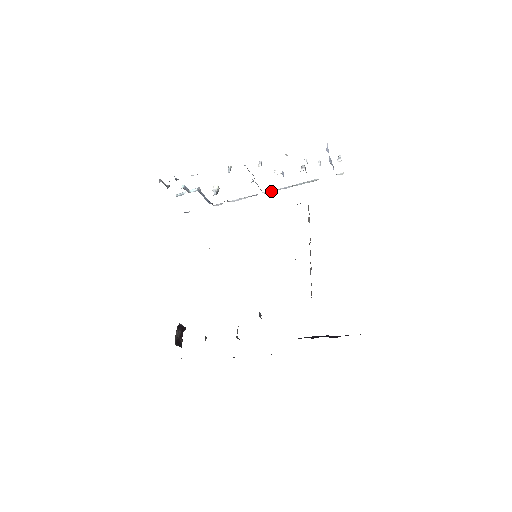
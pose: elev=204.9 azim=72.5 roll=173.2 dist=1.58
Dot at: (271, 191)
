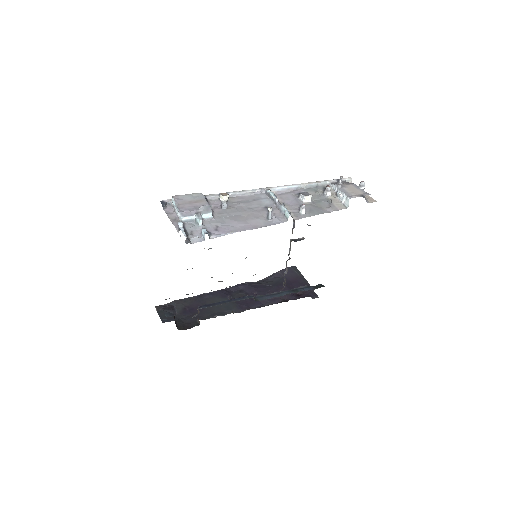
Dot at: (280, 191)
